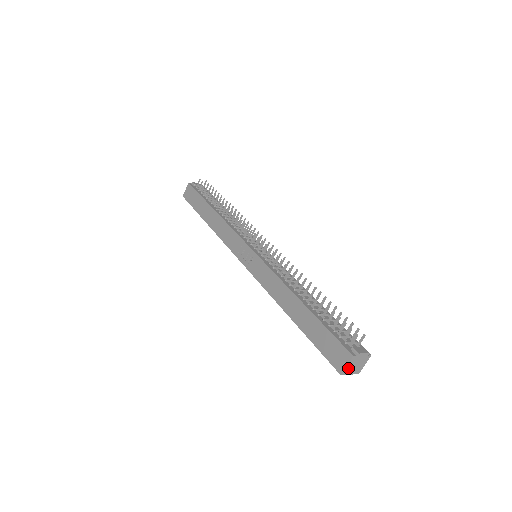
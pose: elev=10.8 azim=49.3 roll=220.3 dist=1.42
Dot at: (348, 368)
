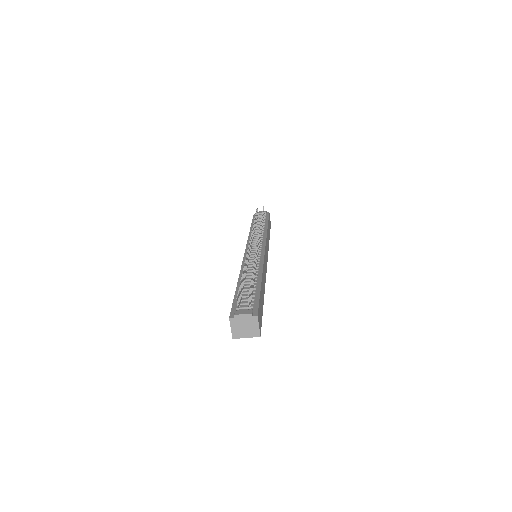
Dot at: (236, 331)
